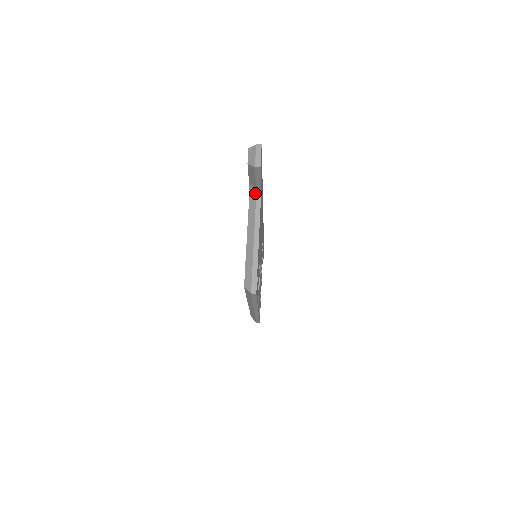
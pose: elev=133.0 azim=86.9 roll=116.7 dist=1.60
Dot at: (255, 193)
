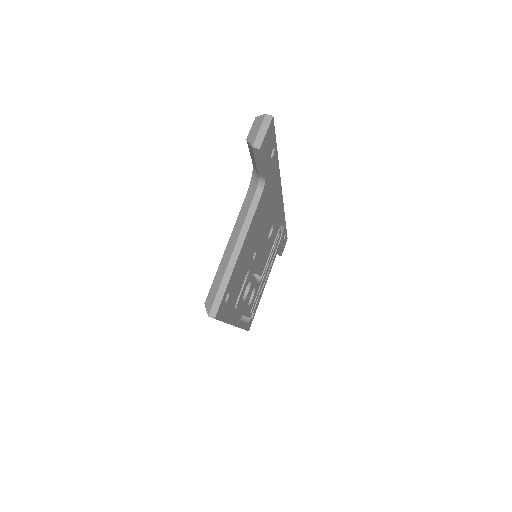
Dot at: (257, 181)
